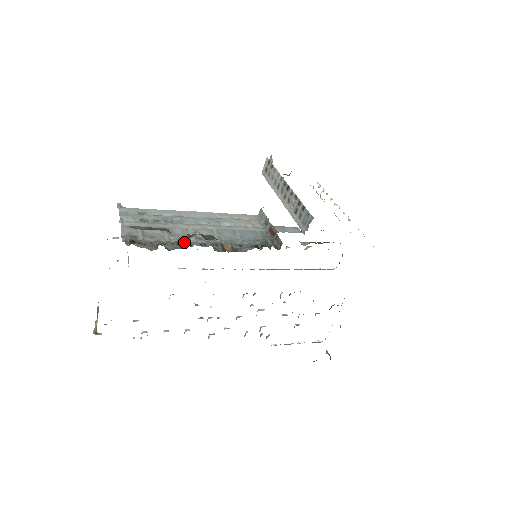
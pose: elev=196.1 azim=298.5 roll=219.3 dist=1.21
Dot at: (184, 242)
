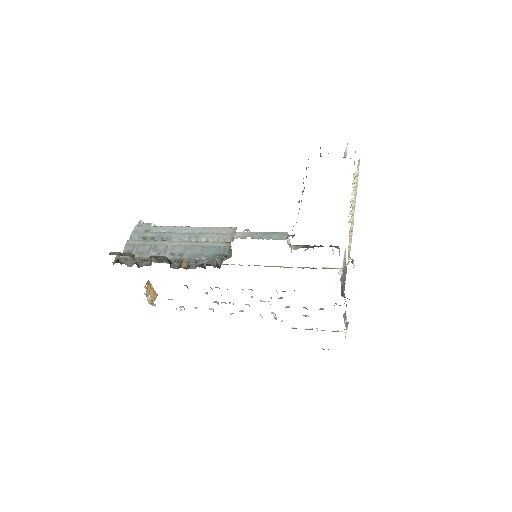
Dot at: occluded
